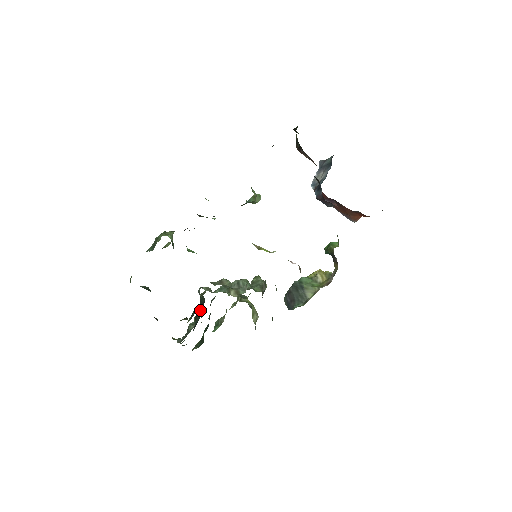
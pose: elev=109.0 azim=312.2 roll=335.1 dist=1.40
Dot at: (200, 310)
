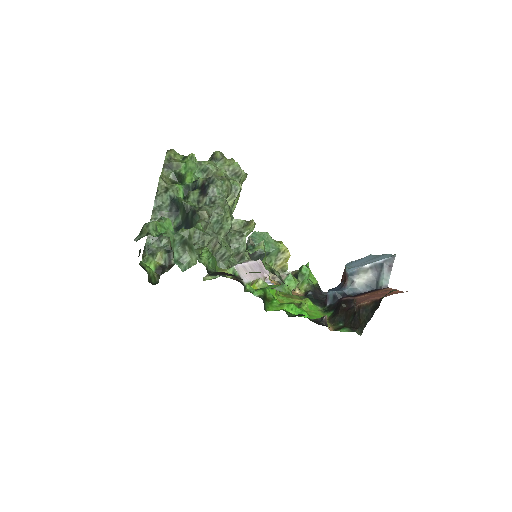
Dot at: occluded
